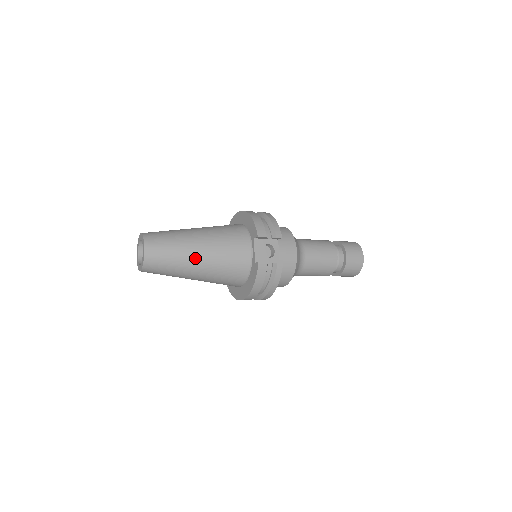
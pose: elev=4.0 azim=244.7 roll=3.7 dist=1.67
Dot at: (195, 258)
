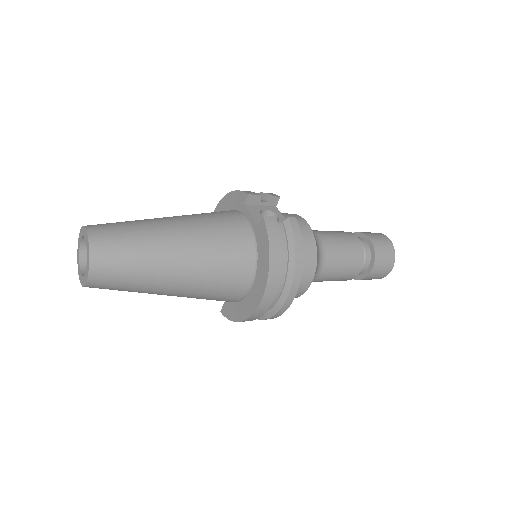
Dot at: (170, 235)
